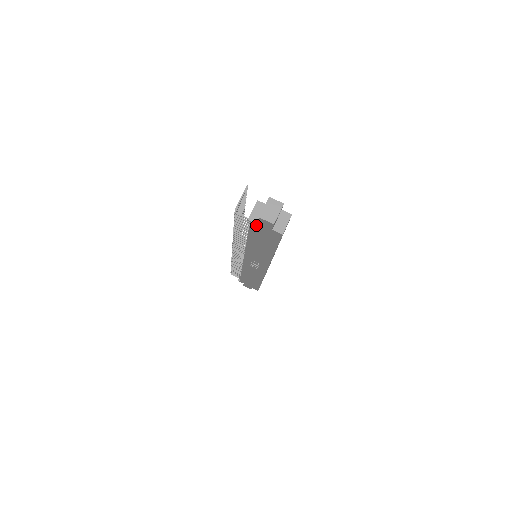
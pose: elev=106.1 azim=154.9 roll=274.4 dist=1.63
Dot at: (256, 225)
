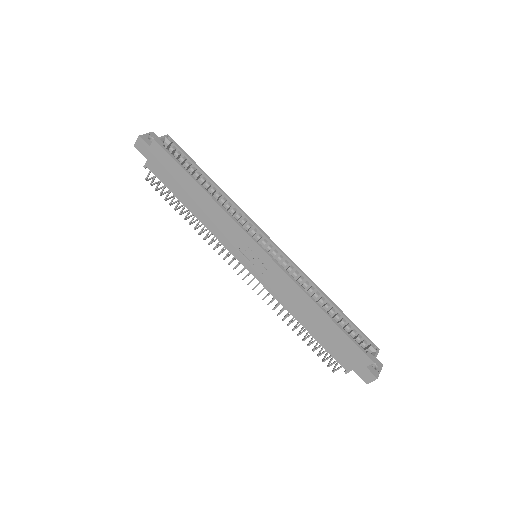
Dot at: (149, 163)
